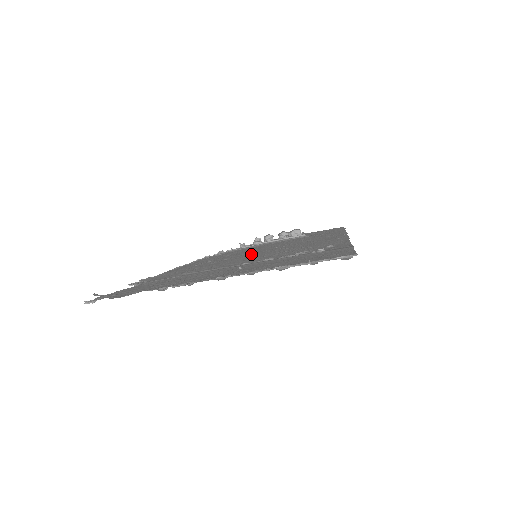
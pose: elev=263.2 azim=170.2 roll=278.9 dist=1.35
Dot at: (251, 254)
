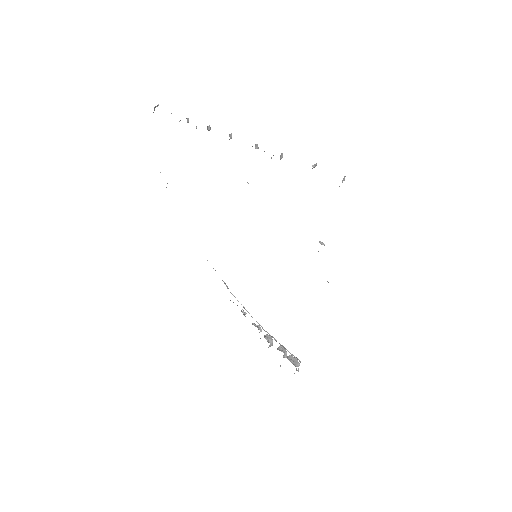
Dot at: occluded
